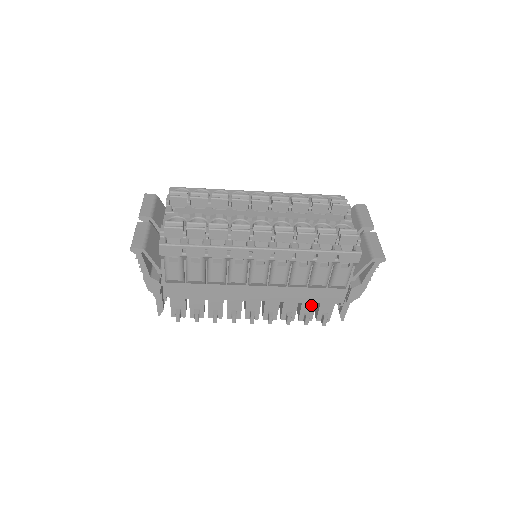
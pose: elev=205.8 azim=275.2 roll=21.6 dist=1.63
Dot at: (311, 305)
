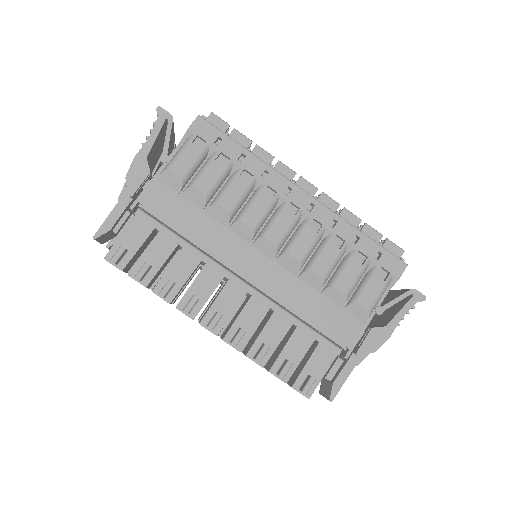
Dot at: (300, 348)
